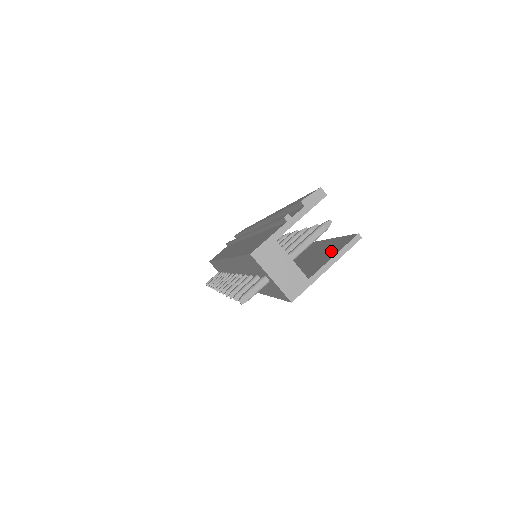
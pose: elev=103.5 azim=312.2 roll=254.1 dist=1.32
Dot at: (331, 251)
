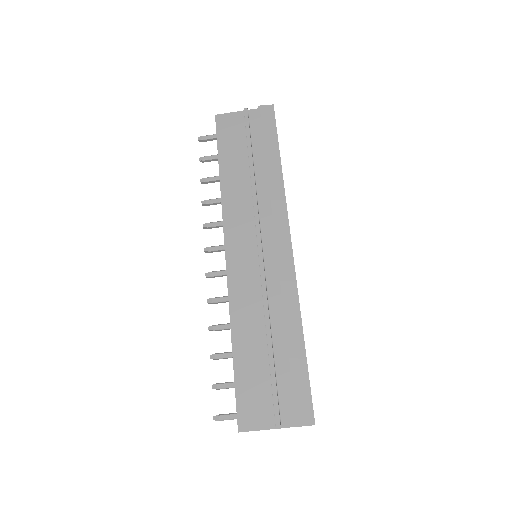
Dot at: occluded
